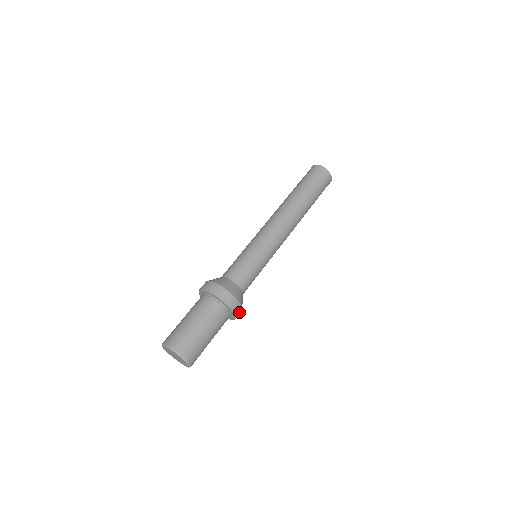
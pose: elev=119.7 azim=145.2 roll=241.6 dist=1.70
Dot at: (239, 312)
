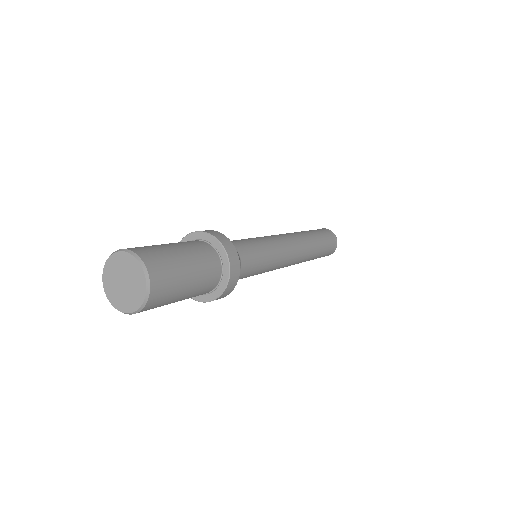
Dot at: (233, 254)
